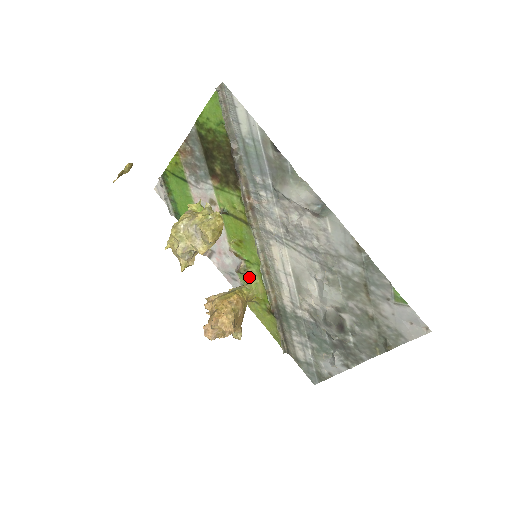
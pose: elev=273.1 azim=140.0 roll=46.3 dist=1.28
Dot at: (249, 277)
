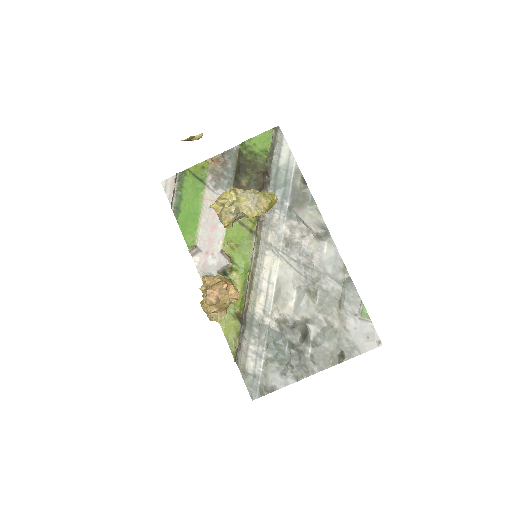
Dot at: (231, 279)
